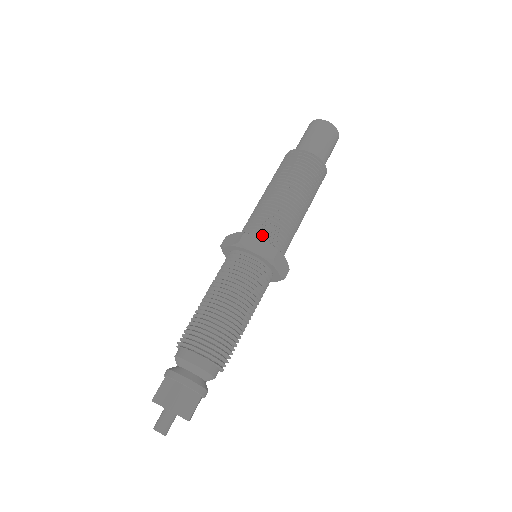
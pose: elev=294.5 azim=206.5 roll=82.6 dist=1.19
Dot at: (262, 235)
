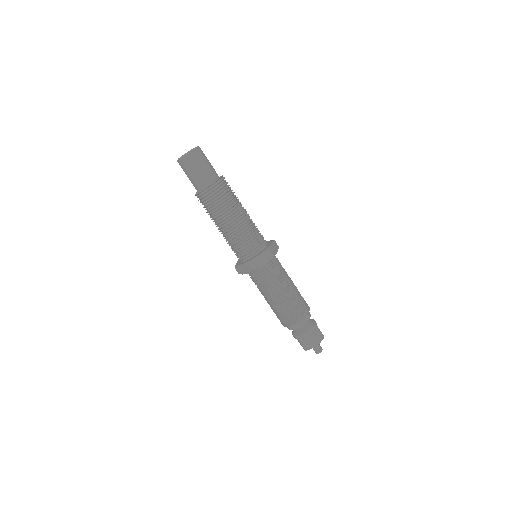
Dot at: (240, 258)
